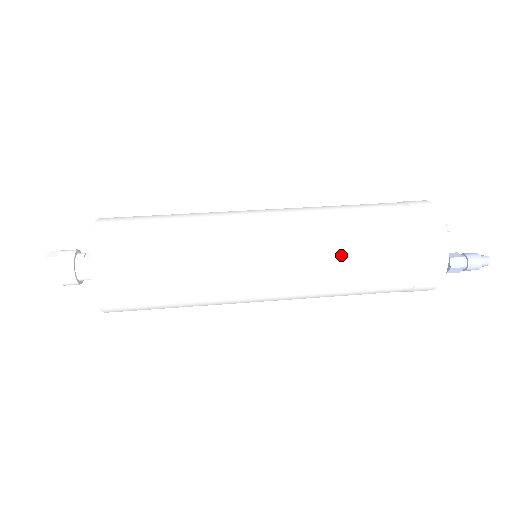
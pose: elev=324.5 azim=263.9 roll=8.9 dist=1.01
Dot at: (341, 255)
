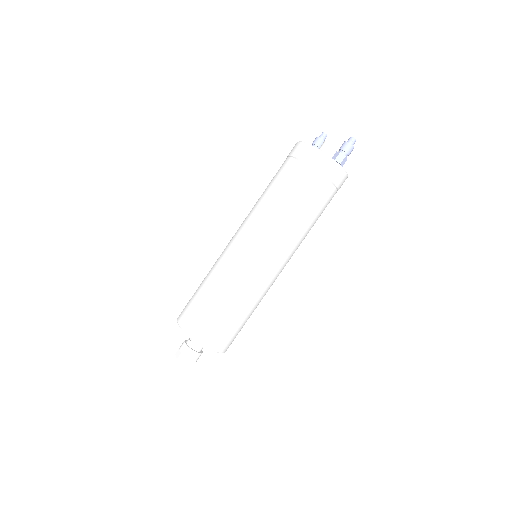
Dot at: (288, 217)
